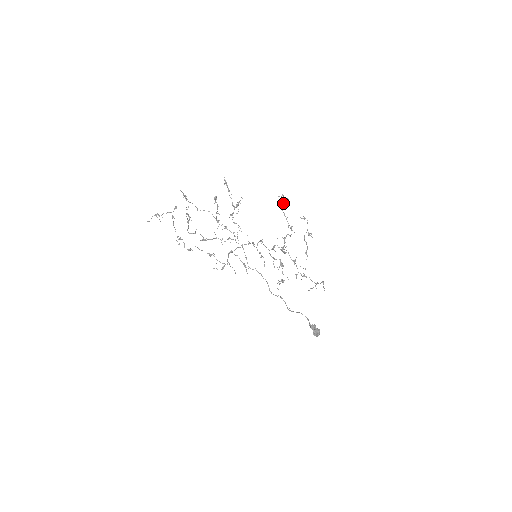
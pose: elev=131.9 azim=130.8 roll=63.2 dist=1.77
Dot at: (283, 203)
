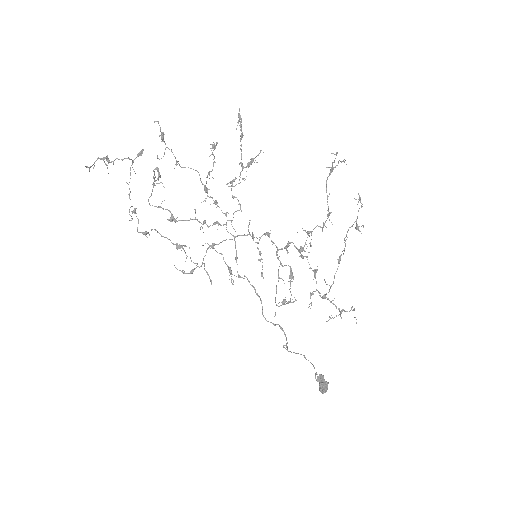
Dot at: (331, 168)
